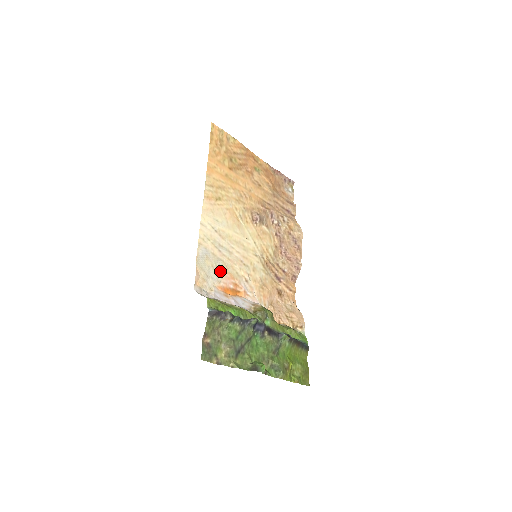
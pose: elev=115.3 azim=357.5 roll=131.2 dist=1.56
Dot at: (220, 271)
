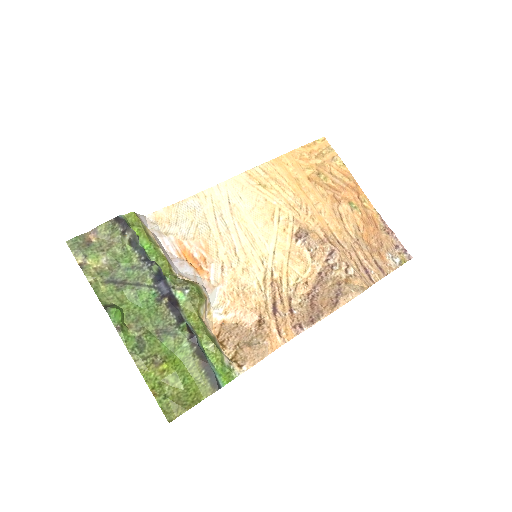
Dot at: (197, 233)
